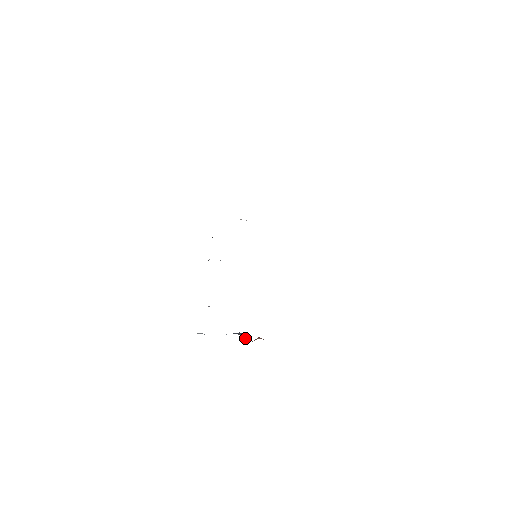
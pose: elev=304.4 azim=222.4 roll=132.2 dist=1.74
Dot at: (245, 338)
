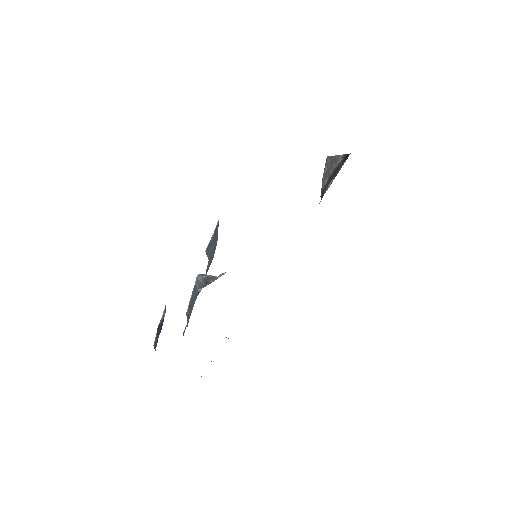
Dot at: occluded
